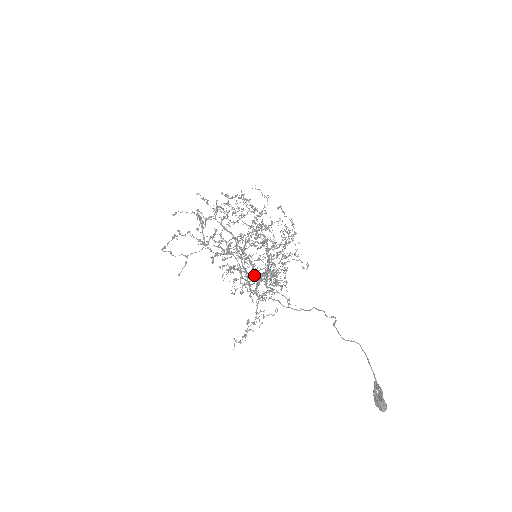
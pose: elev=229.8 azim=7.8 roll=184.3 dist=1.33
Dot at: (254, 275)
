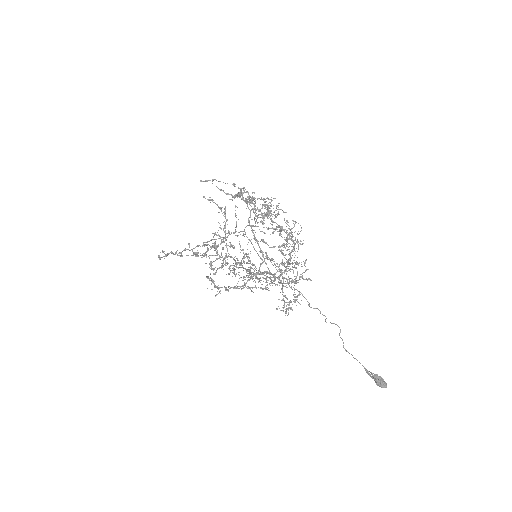
Dot at: occluded
